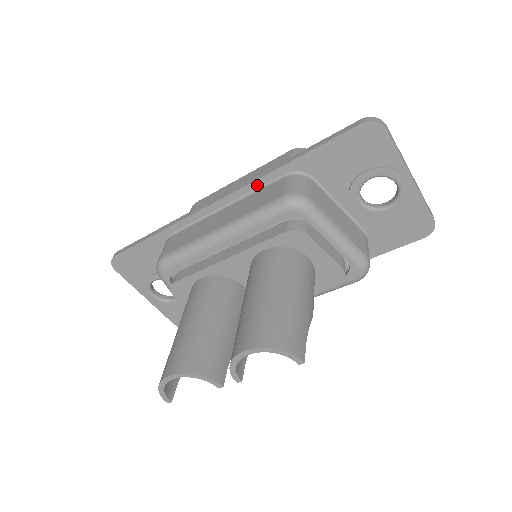
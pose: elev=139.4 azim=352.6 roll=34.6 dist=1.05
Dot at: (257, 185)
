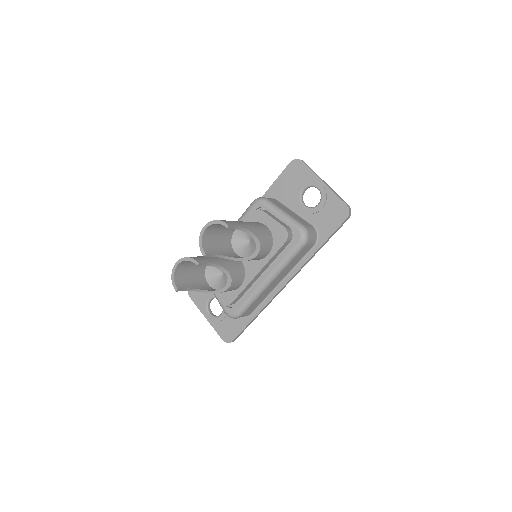
Dot at: occluded
